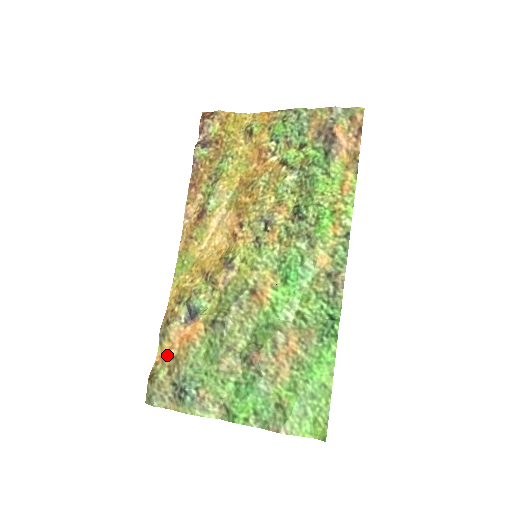
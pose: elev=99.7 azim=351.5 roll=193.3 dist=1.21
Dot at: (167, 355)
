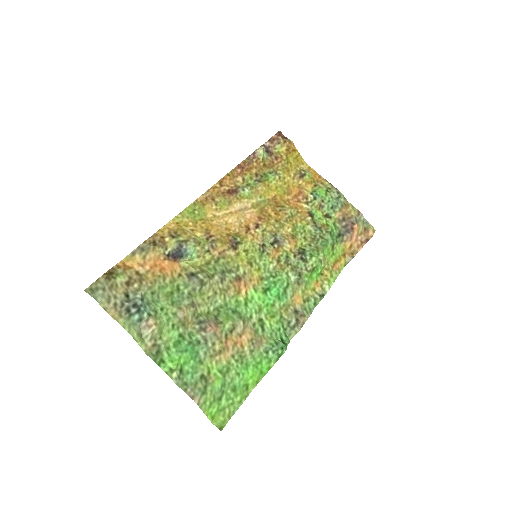
Dot at: (132, 267)
